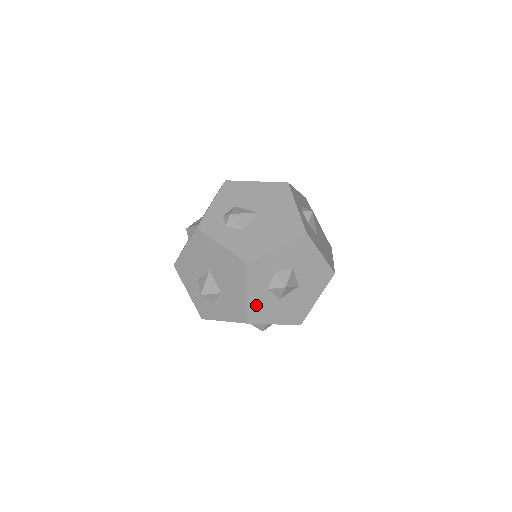
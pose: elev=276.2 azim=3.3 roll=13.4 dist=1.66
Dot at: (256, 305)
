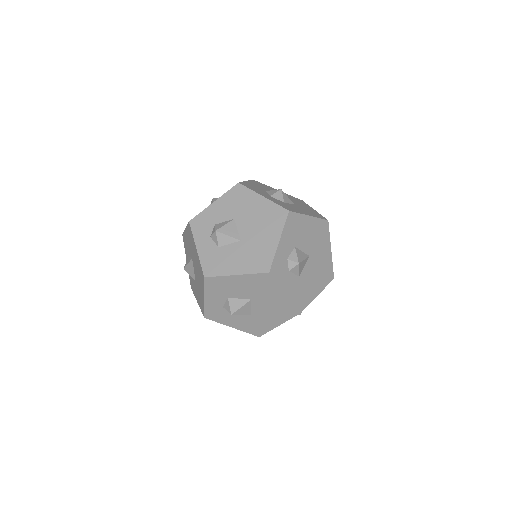
Dot at: occluded
